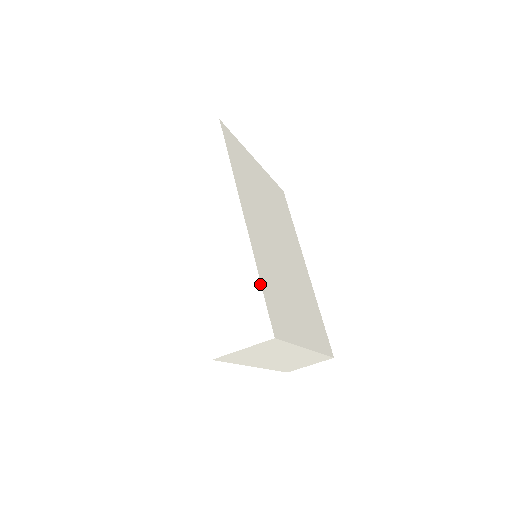
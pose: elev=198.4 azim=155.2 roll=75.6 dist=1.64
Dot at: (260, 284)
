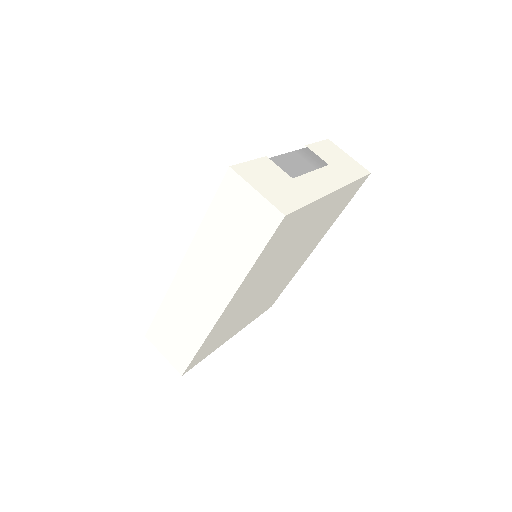
Dot at: (197, 351)
